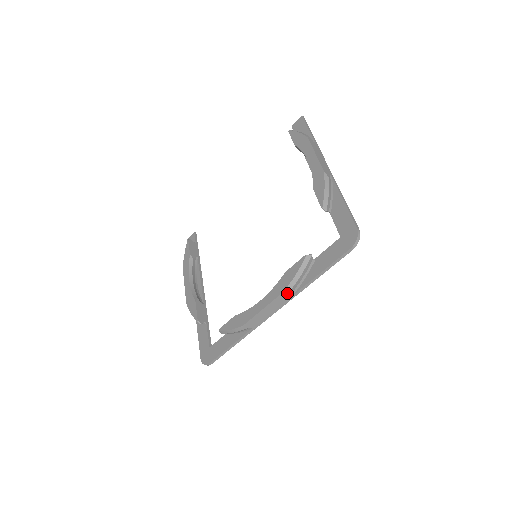
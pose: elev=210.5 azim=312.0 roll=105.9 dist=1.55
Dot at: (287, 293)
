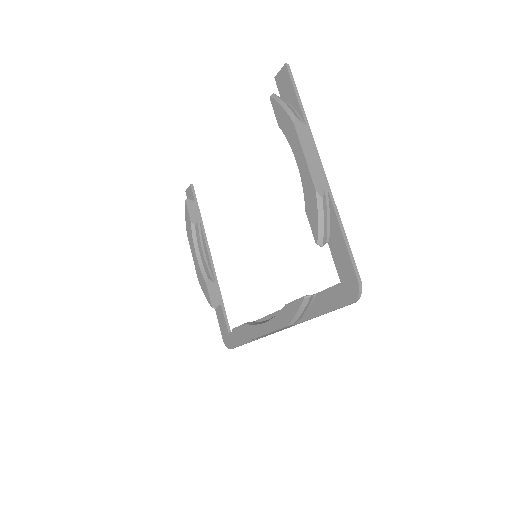
Dot at: (290, 325)
